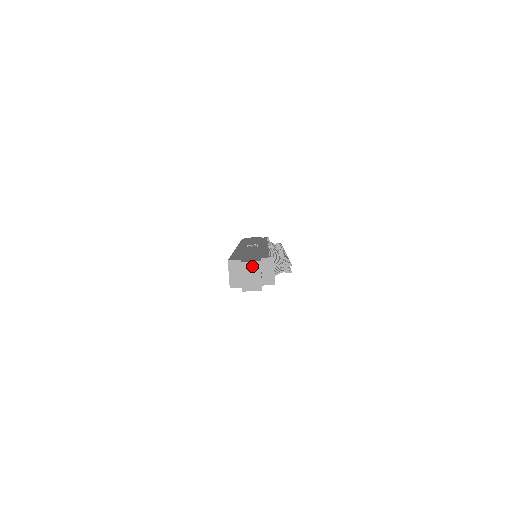
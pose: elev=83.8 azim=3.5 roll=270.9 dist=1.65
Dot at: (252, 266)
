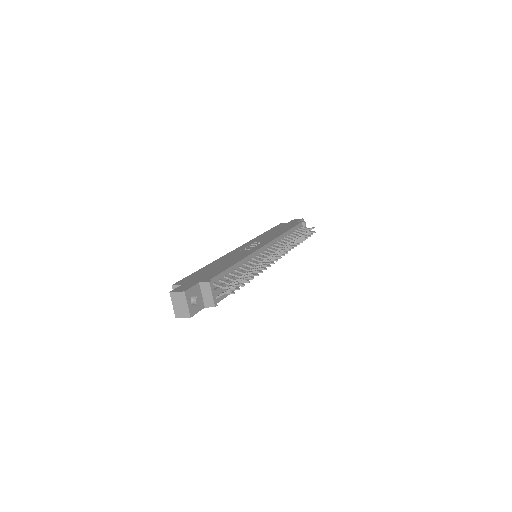
Dot at: (179, 296)
